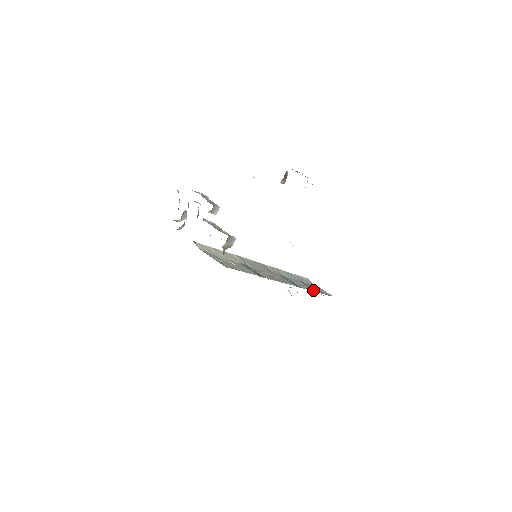
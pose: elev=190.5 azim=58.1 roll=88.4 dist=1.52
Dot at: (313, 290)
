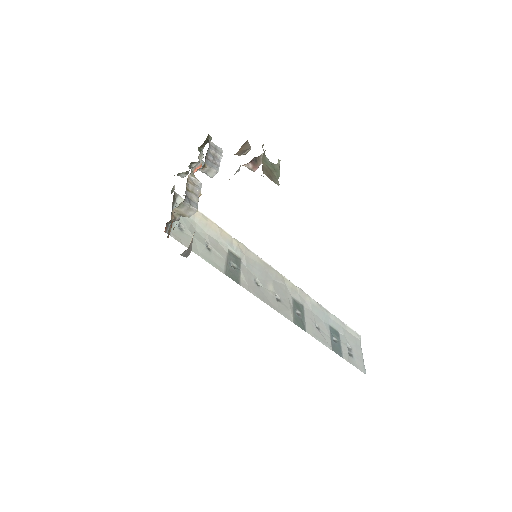
Dot at: (329, 345)
